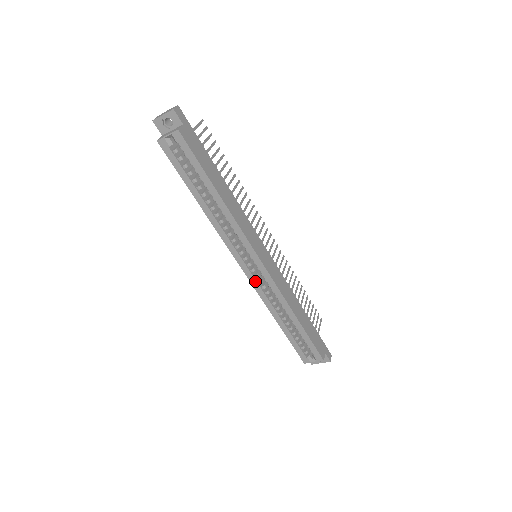
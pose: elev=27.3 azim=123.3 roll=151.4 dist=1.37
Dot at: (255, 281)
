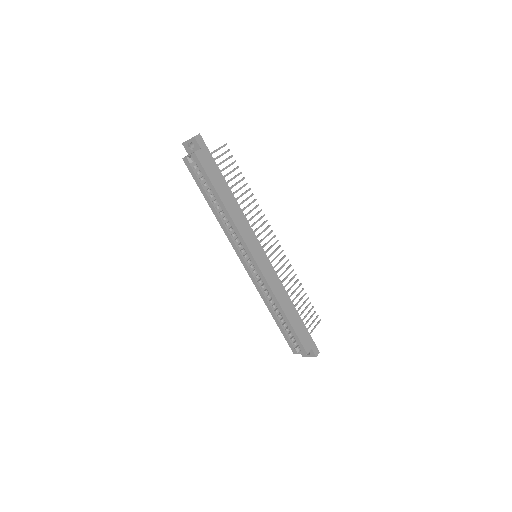
Dot at: (252, 276)
